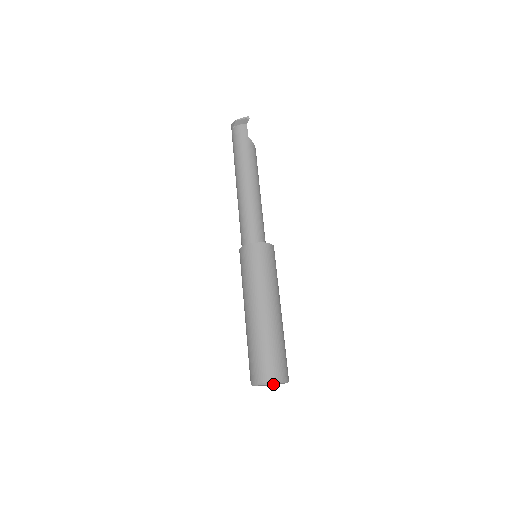
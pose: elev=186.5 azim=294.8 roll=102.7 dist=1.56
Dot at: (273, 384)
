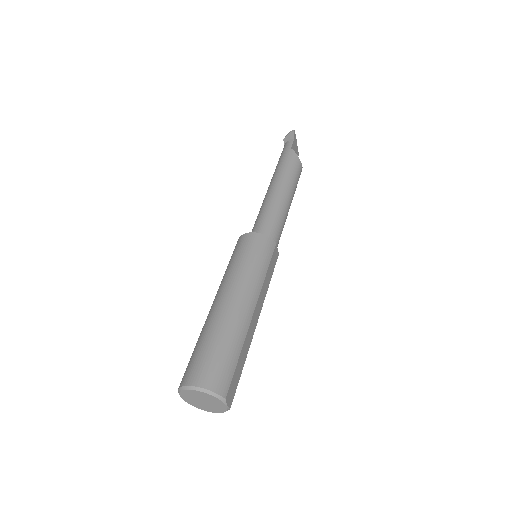
Dot at: (209, 403)
